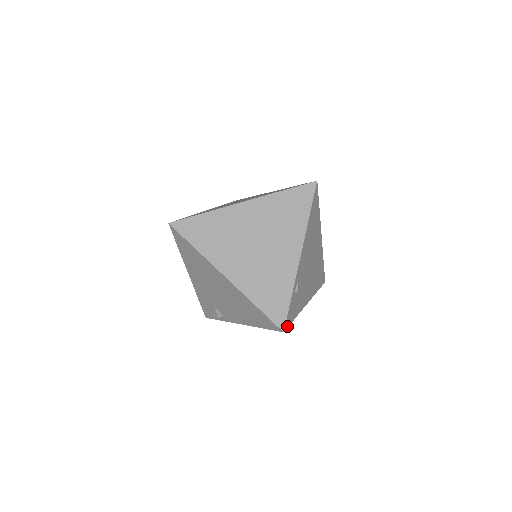
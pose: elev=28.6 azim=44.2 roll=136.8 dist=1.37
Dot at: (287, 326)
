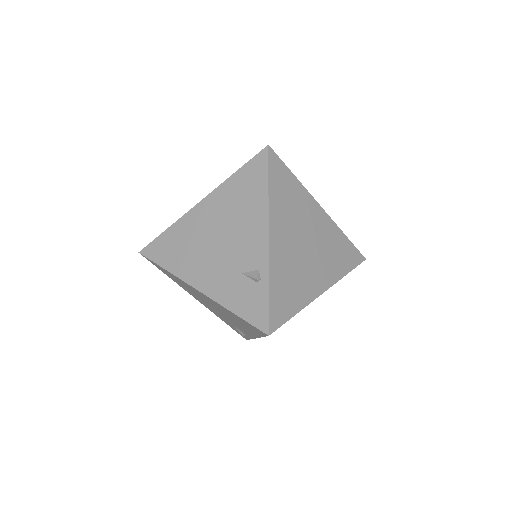
Dot at: (275, 154)
